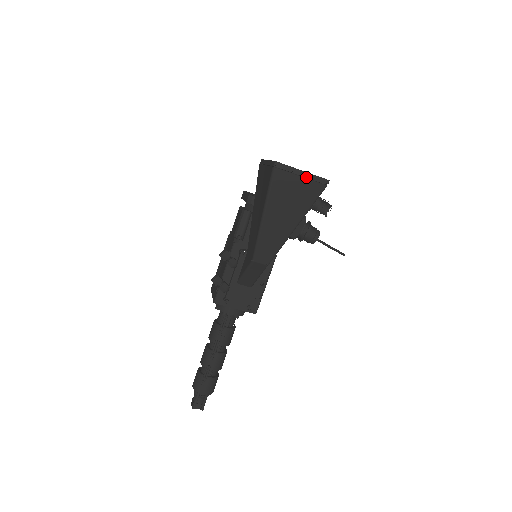
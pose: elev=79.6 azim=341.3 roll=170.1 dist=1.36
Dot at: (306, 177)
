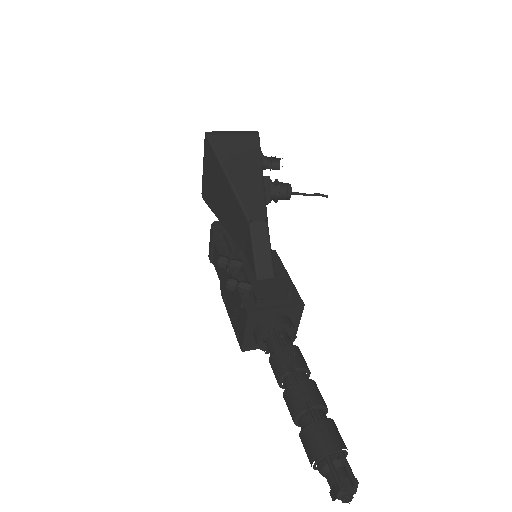
Dot at: (238, 134)
